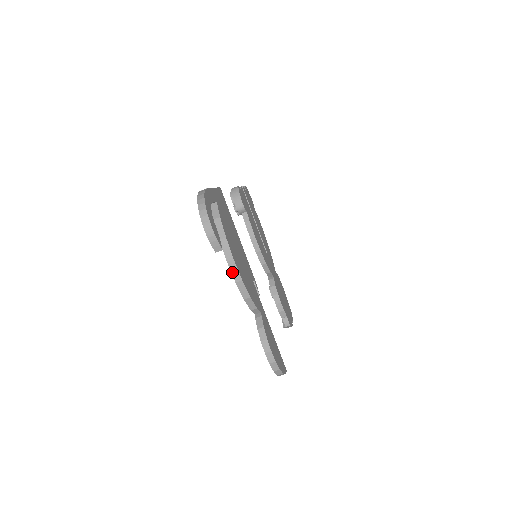
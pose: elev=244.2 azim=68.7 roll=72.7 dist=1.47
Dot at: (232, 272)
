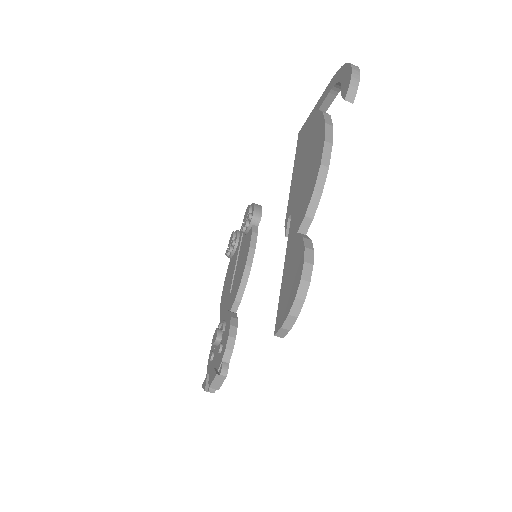
Dot at: (323, 153)
